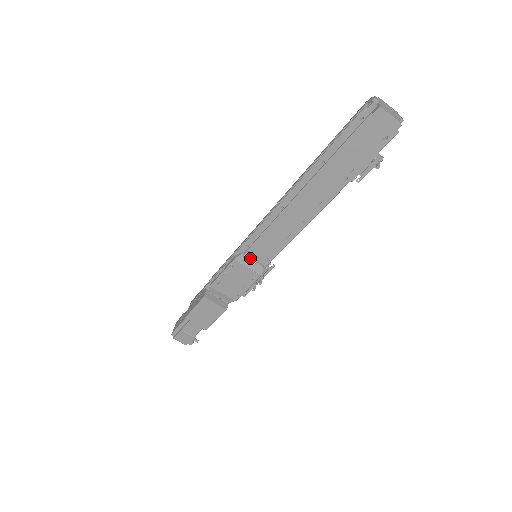
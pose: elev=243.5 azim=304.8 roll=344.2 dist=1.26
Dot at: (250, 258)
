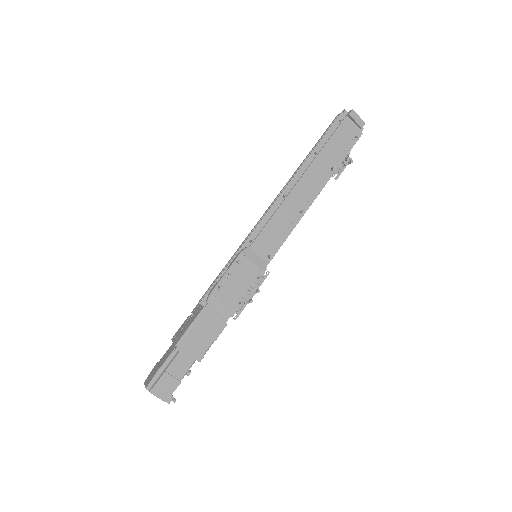
Dot at: (255, 252)
